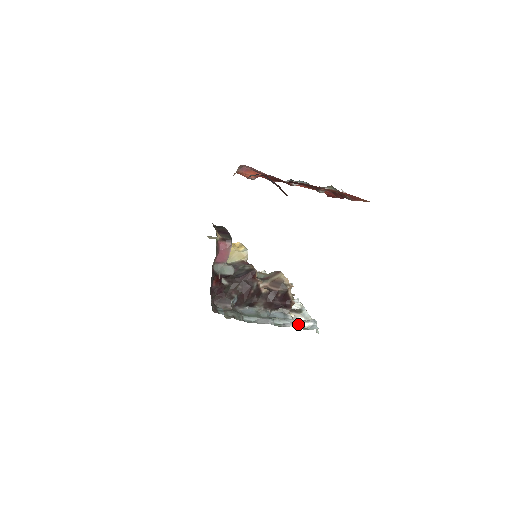
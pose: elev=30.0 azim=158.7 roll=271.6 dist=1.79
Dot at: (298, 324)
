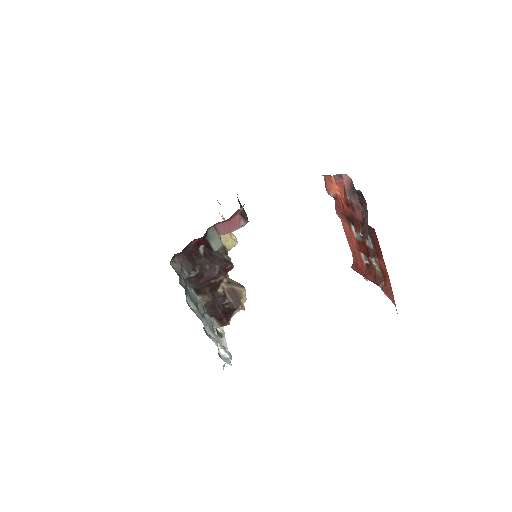
Dot at: (218, 346)
